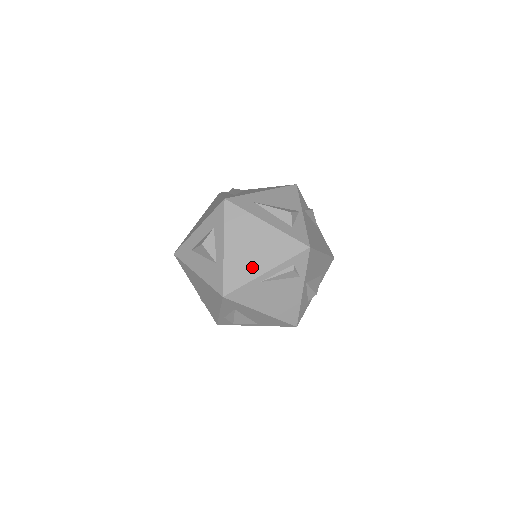
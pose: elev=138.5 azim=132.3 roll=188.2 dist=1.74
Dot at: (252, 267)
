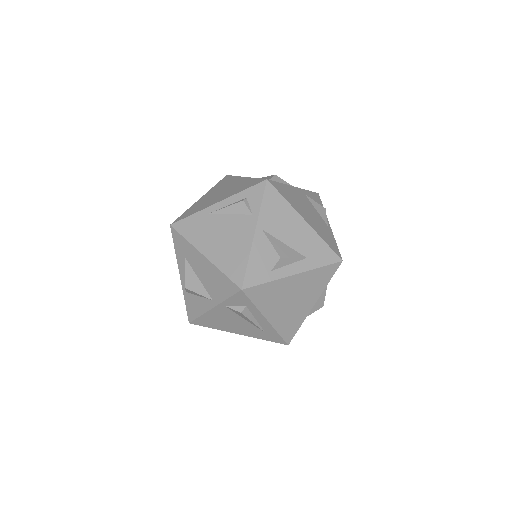
Dot at: (209, 203)
